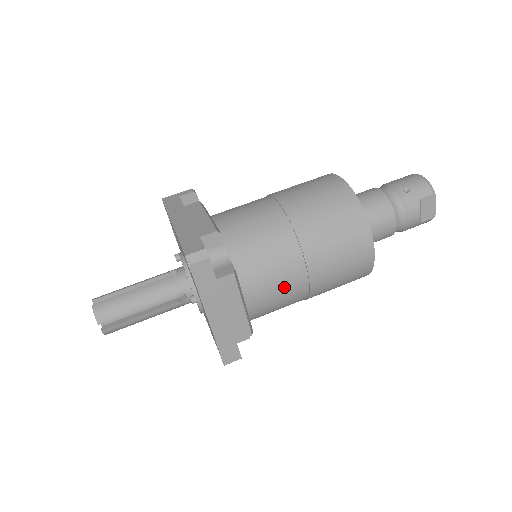
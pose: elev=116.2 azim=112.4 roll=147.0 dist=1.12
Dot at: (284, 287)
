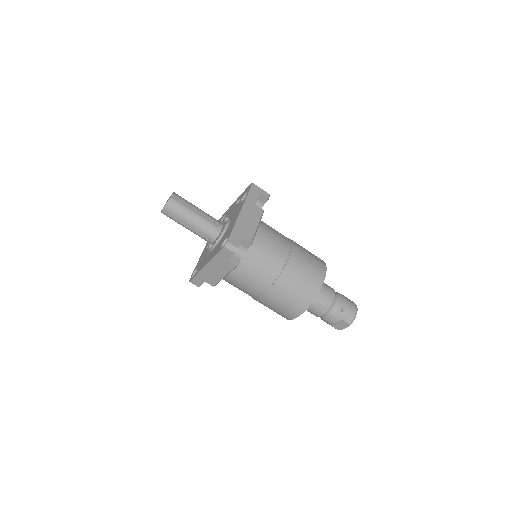
Dot at: (248, 288)
